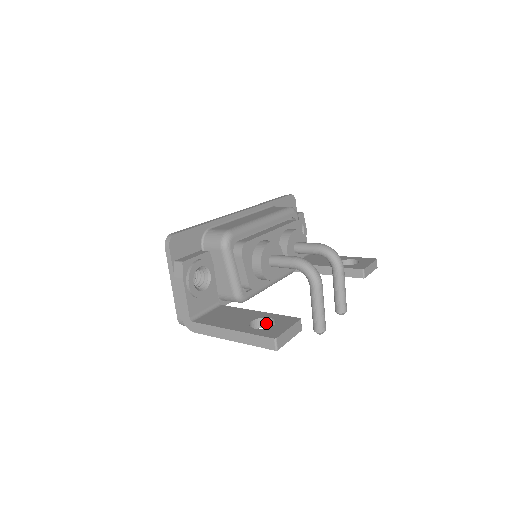
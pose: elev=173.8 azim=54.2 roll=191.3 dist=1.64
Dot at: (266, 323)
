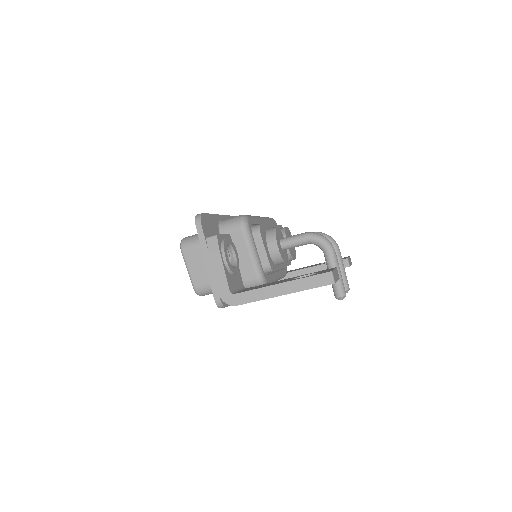
Dot at: occluded
